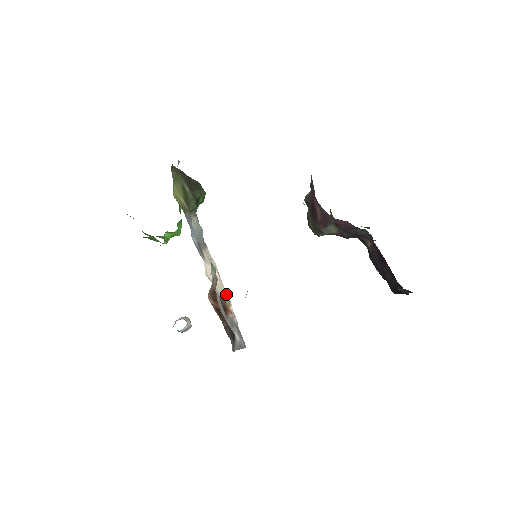
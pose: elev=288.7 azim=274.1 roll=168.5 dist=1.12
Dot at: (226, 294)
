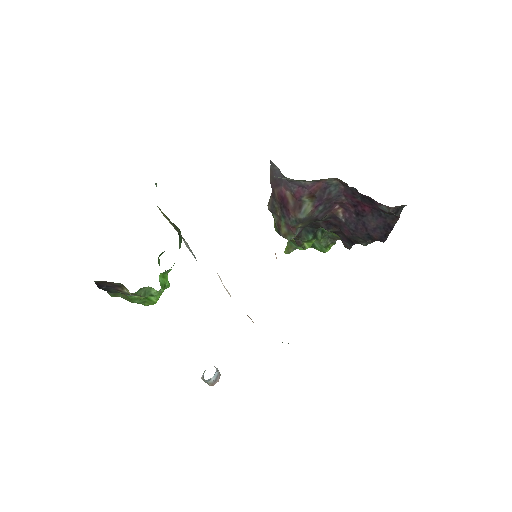
Dot at: occluded
